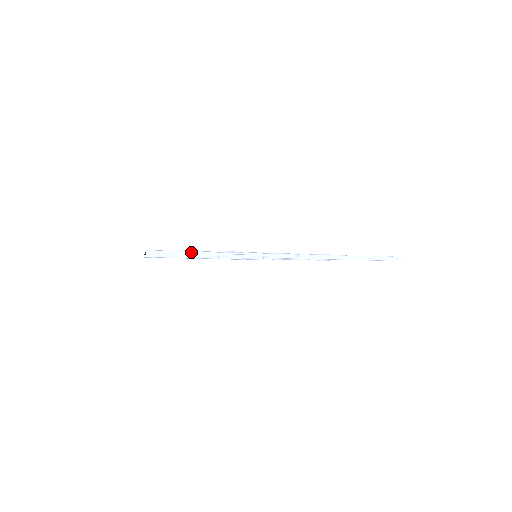
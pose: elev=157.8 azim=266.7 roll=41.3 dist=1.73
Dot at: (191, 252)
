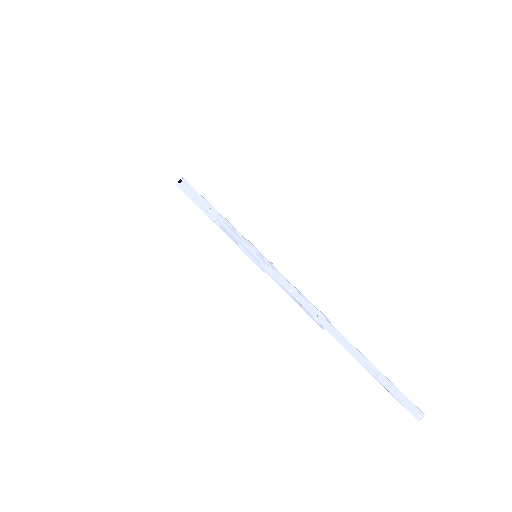
Dot at: (211, 206)
